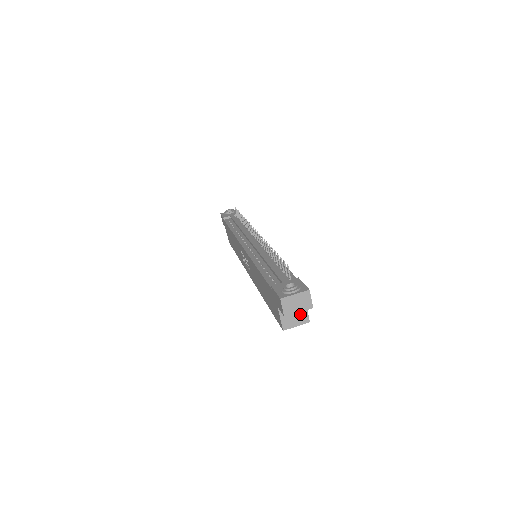
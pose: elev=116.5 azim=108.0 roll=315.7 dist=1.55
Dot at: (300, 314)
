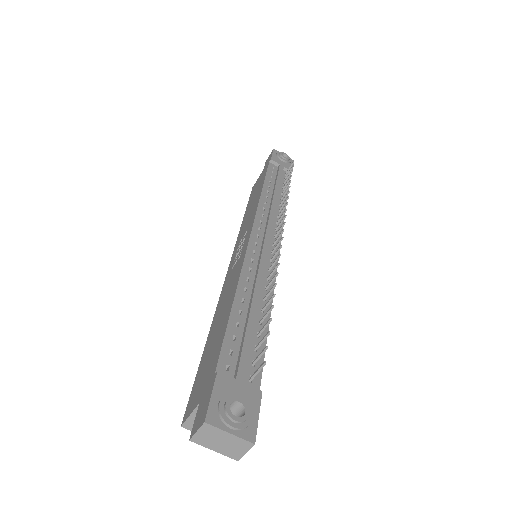
Dot at: occluded
